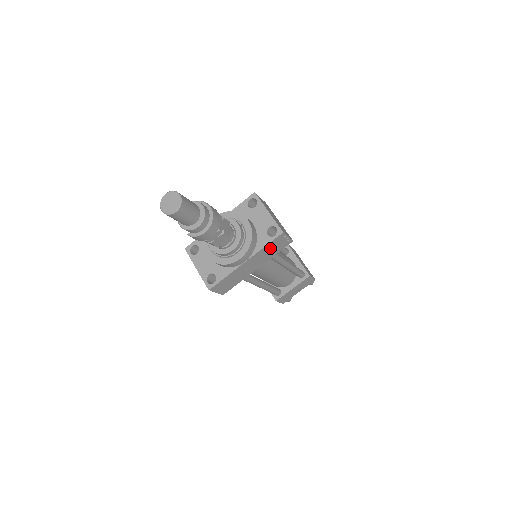
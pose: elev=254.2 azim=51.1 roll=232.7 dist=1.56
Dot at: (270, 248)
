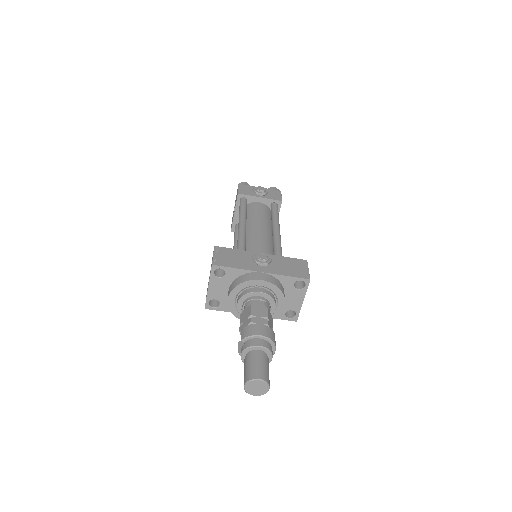
Dot at: occluded
